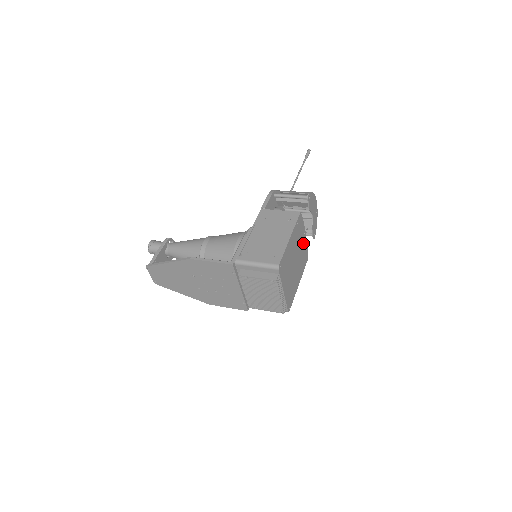
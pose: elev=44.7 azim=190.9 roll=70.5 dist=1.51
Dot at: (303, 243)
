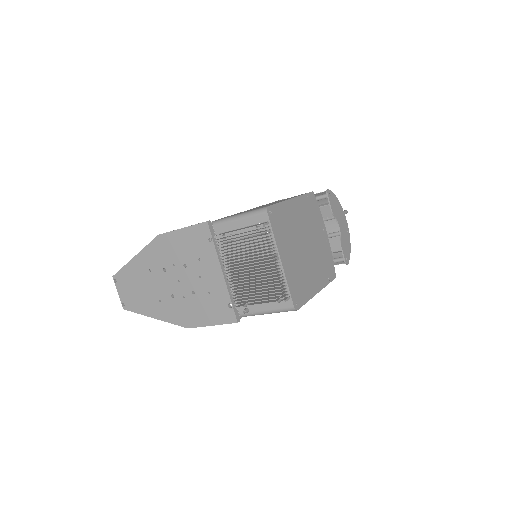
Dot at: (323, 241)
